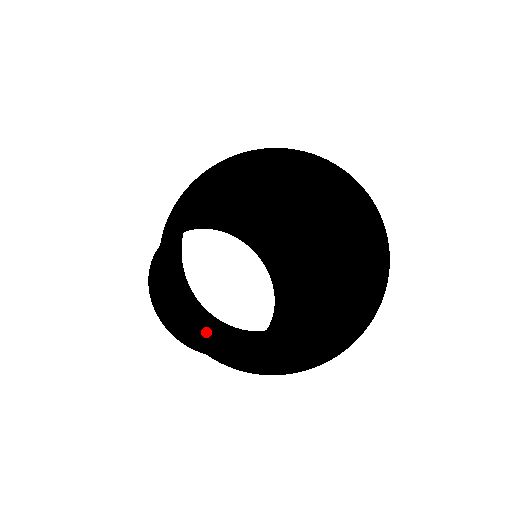
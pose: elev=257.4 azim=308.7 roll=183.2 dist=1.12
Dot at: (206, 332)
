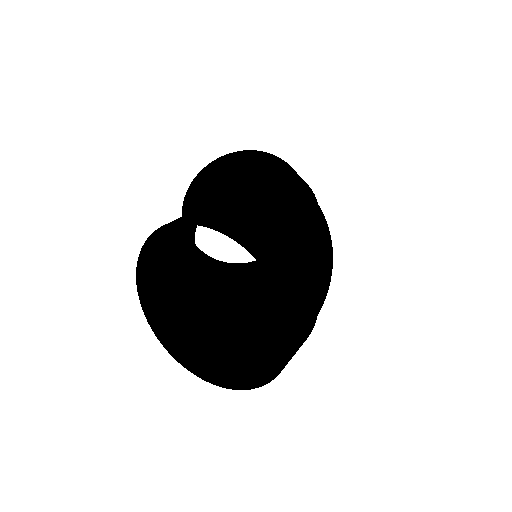
Dot at: (160, 262)
